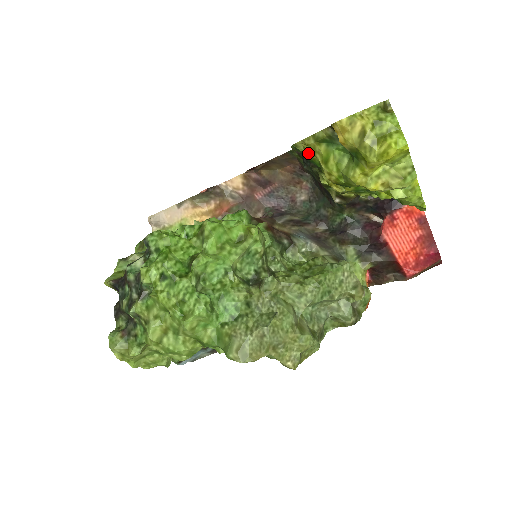
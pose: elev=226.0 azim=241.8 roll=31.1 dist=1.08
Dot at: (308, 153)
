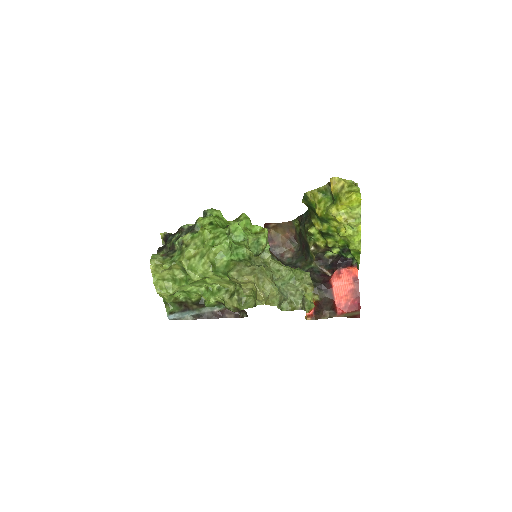
Dot at: (311, 199)
